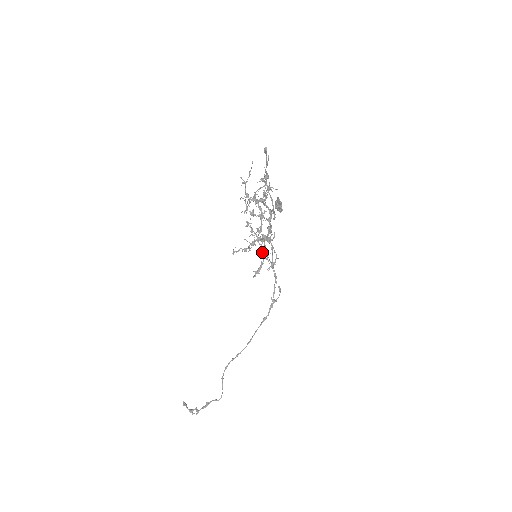
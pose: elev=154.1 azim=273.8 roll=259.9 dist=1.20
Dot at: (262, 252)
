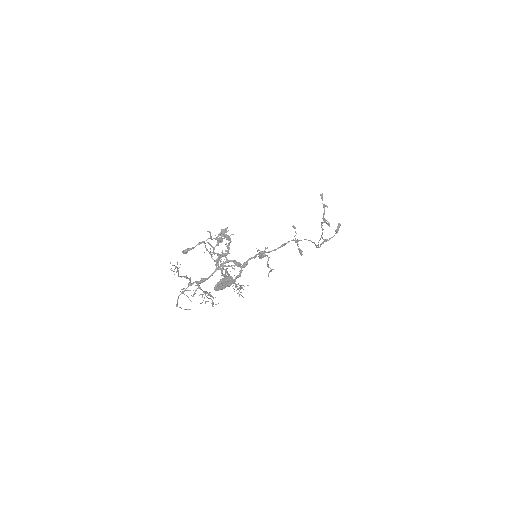
Dot at: occluded
